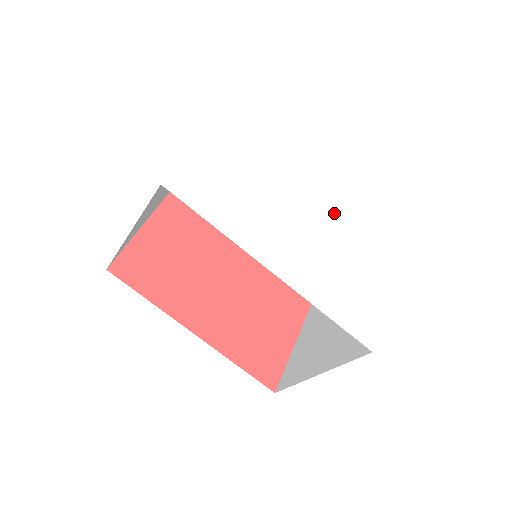
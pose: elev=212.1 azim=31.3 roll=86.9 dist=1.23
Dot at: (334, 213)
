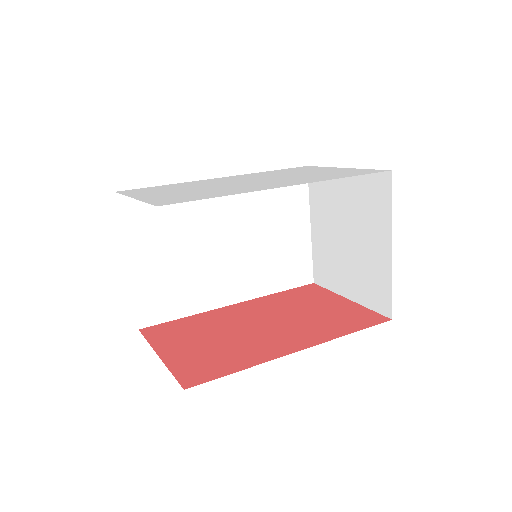
Dot at: occluded
